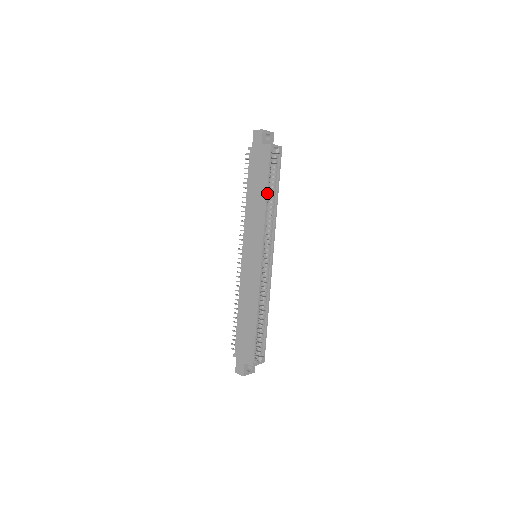
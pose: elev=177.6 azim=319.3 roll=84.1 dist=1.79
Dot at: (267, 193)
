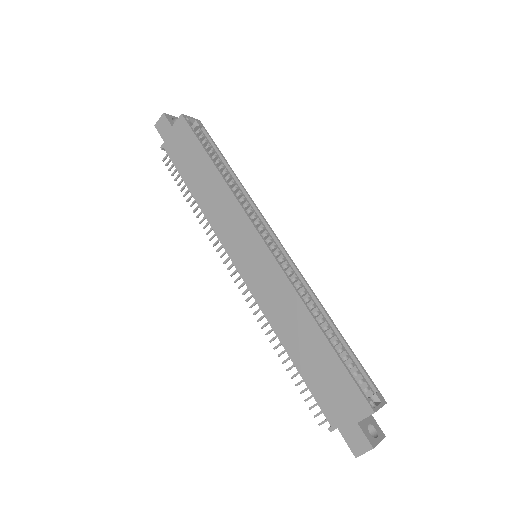
Dot at: (214, 164)
